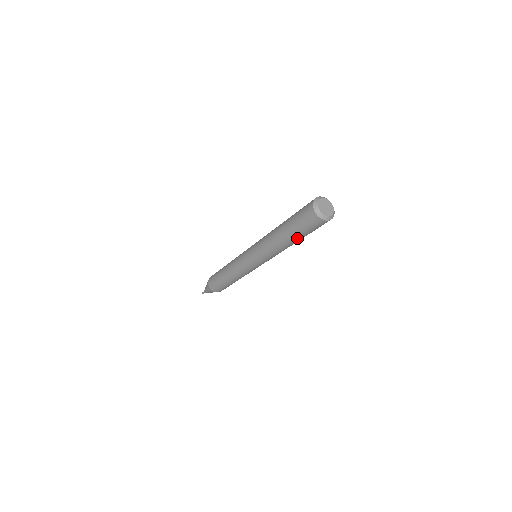
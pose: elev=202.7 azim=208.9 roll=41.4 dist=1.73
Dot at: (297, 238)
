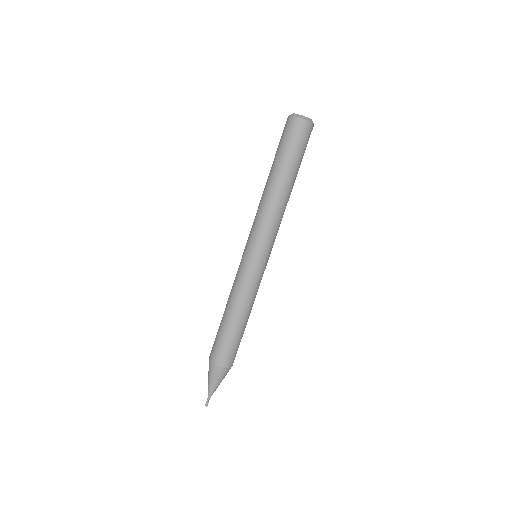
Dot at: (275, 165)
